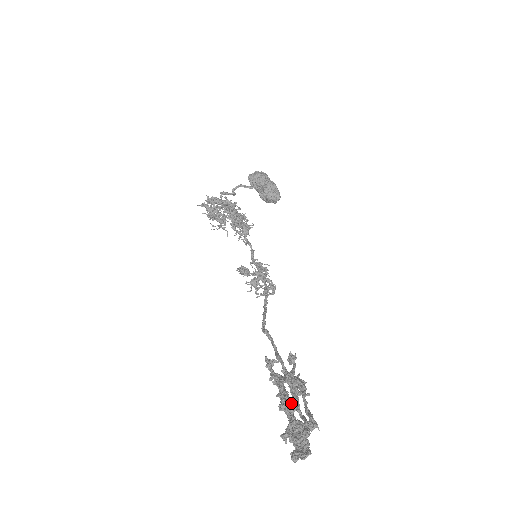
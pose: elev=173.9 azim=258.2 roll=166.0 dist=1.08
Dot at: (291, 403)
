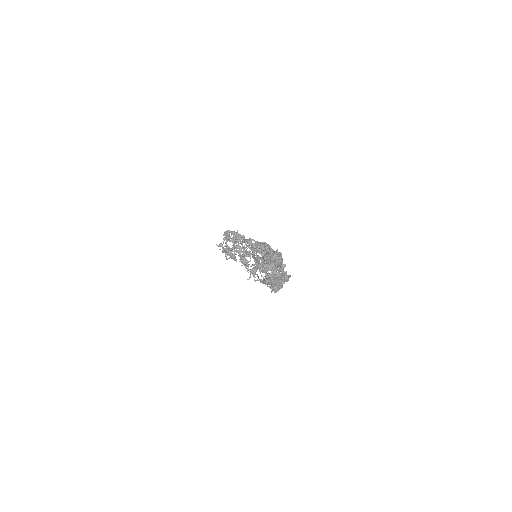
Dot at: occluded
